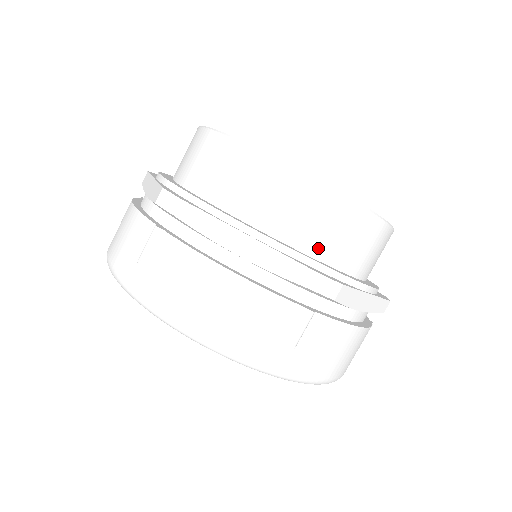
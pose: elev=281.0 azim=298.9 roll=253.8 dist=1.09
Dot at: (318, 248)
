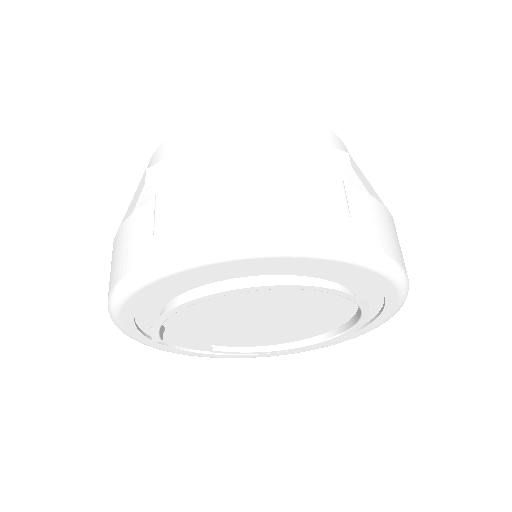
Dot at: occluded
